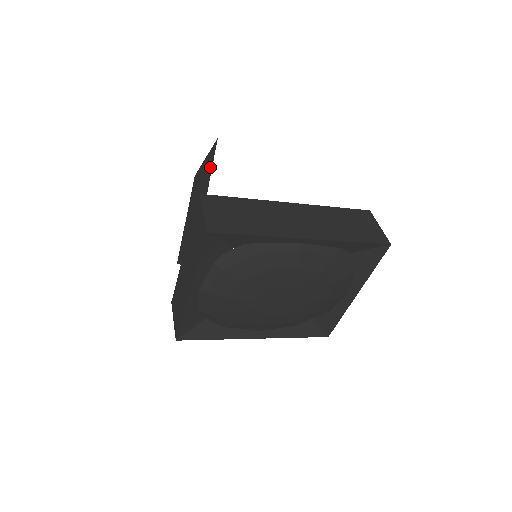
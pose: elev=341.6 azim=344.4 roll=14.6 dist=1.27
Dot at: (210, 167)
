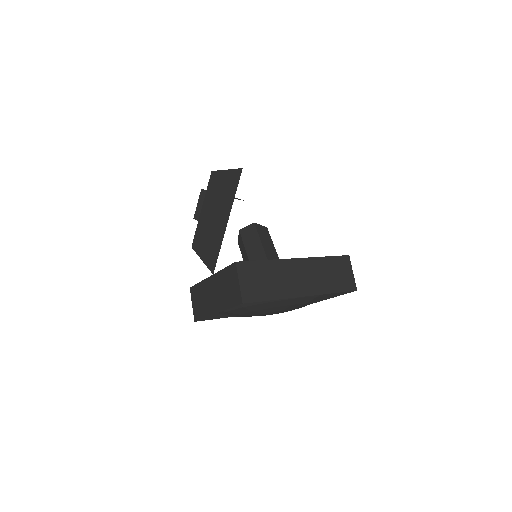
Dot at: (233, 192)
